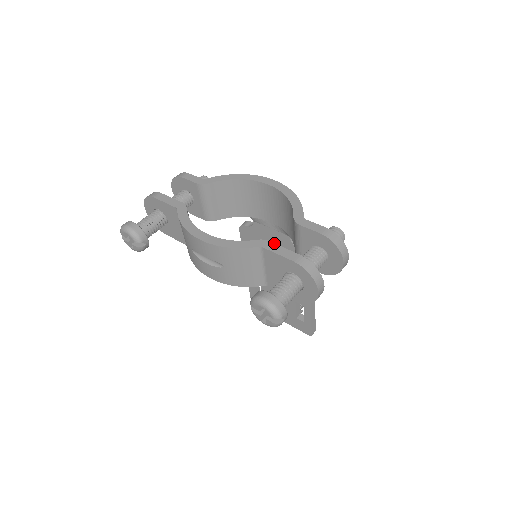
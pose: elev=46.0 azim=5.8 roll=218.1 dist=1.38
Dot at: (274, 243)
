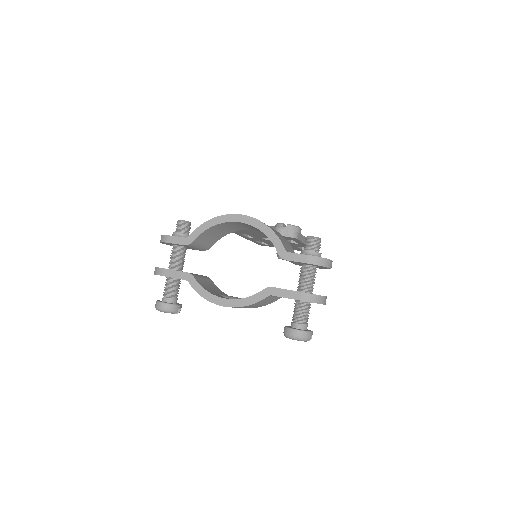
Dot at: (277, 288)
